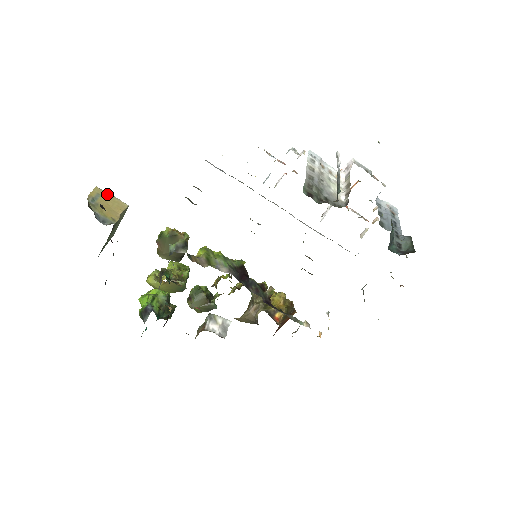
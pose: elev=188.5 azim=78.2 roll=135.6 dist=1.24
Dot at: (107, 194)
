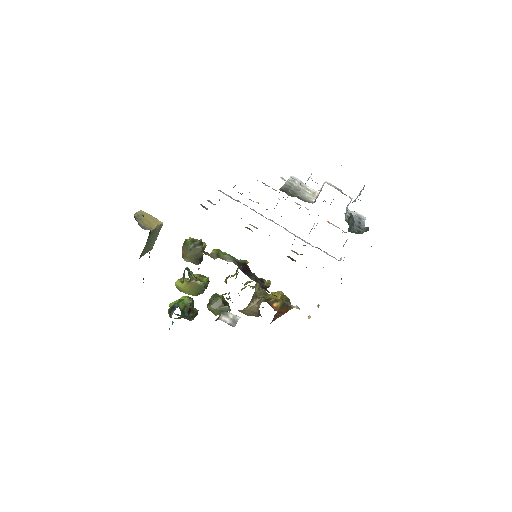
Dot at: (148, 215)
